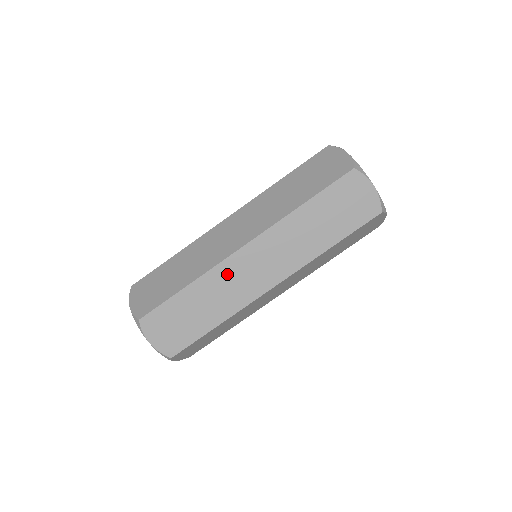
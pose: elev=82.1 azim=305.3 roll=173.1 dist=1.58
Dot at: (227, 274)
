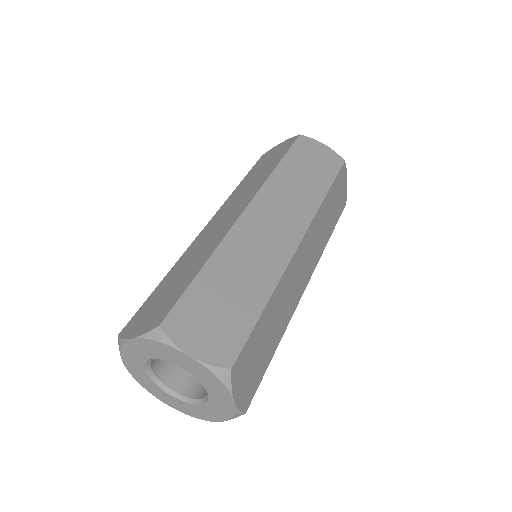
Dot at: (245, 239)
